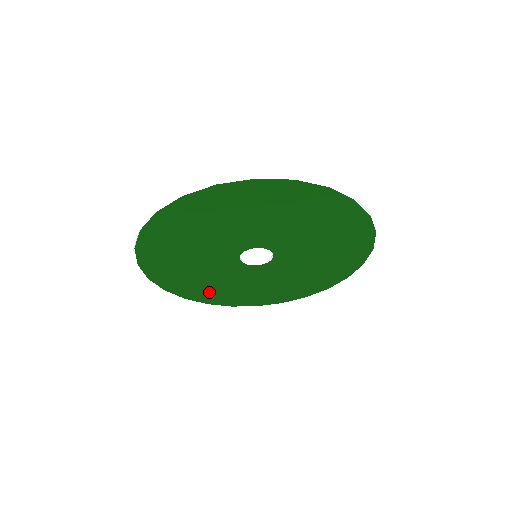
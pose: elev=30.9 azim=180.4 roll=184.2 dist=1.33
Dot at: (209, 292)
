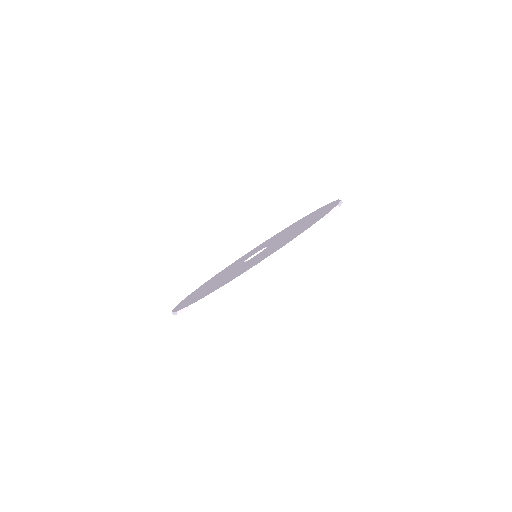
Dot at: occluded
